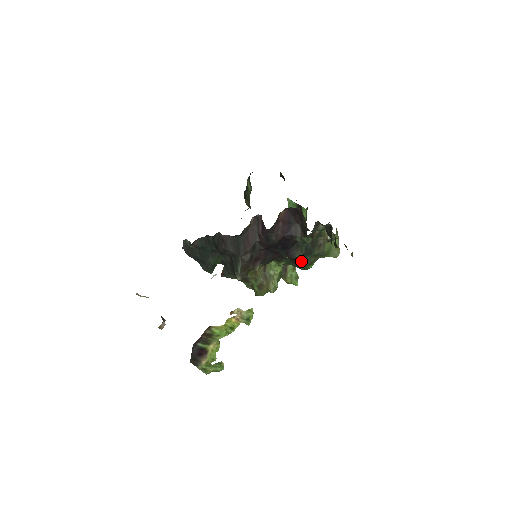
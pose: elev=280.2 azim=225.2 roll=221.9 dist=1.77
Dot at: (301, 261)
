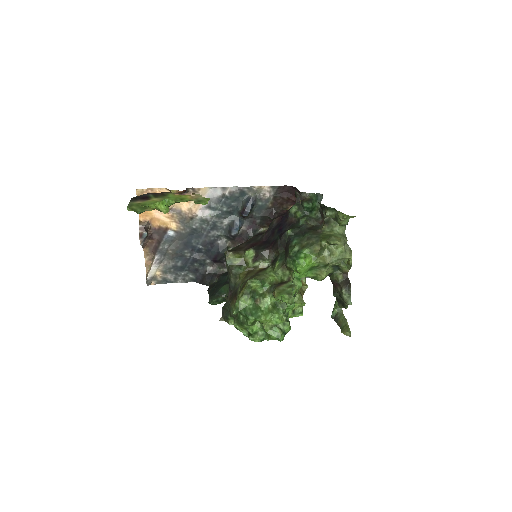
Dot at: (291, 241)
